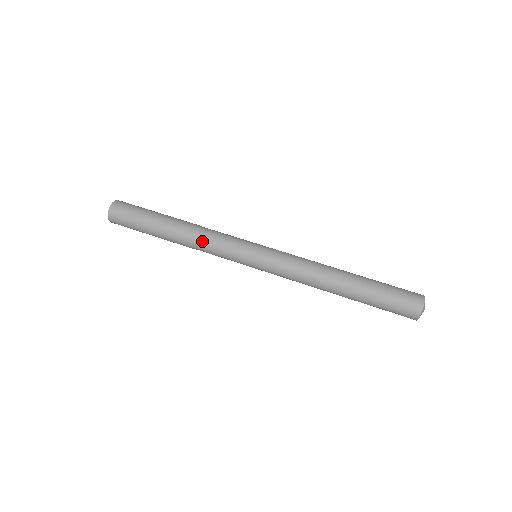
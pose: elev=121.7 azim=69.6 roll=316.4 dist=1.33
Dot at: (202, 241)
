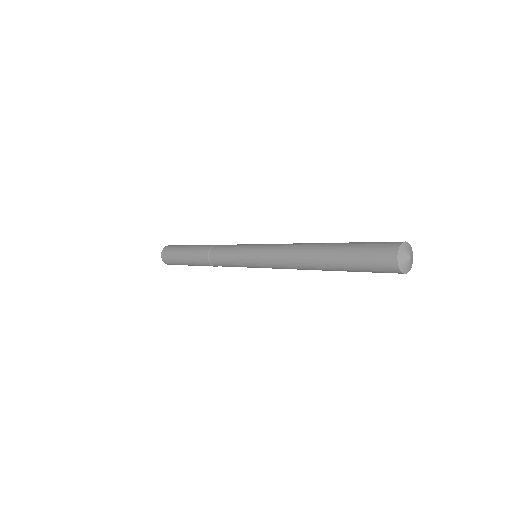
Dot at: (217, 246)
